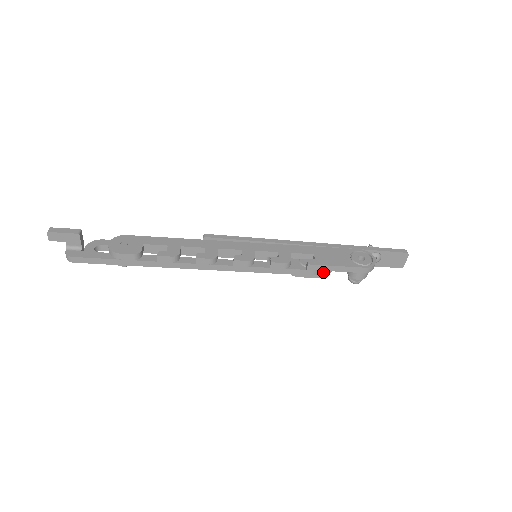
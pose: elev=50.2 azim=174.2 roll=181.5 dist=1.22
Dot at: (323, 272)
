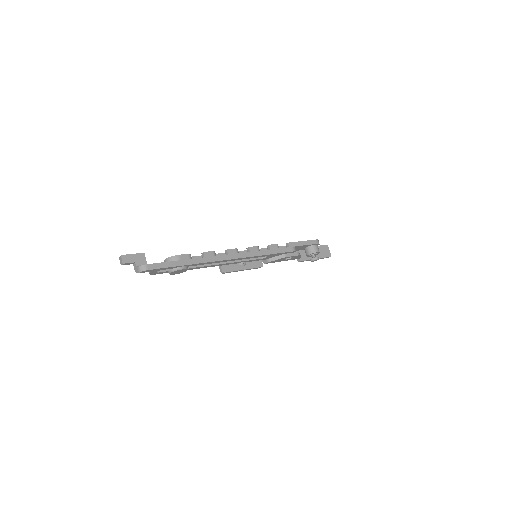
Dot at: (297, 252)
